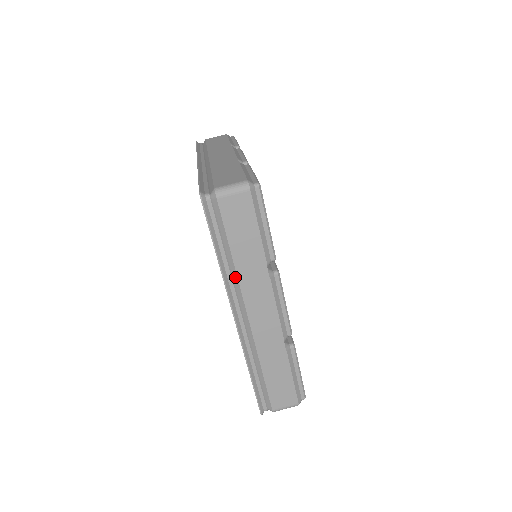
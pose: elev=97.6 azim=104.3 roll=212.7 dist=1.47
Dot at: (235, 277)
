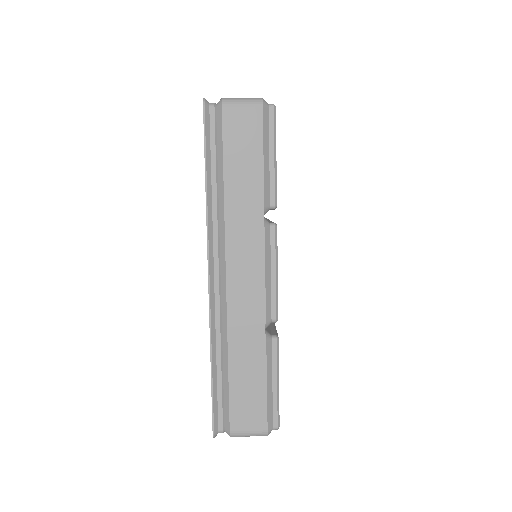
Dot at: (222, 215)
